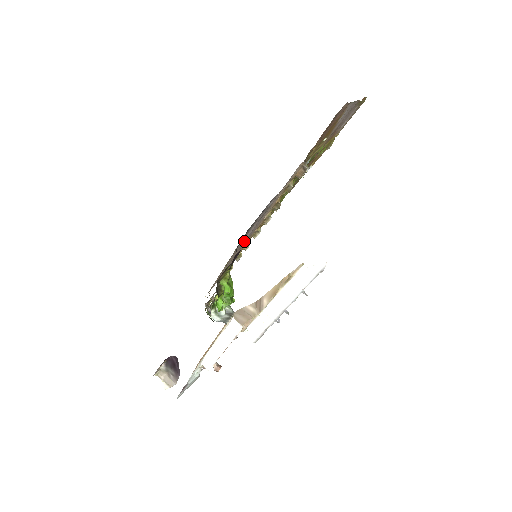
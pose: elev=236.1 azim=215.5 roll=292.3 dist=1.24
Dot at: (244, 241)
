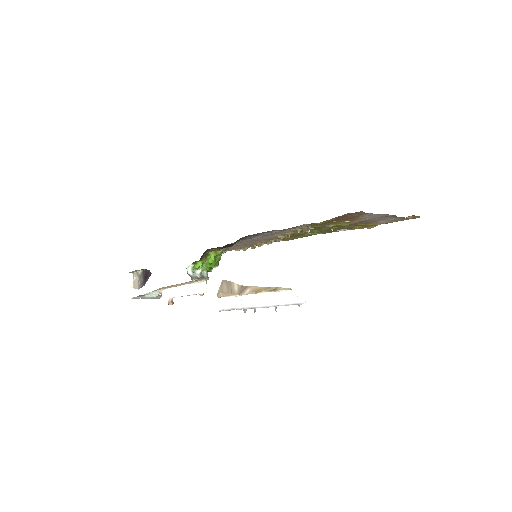
Dot at: (252, 240)
